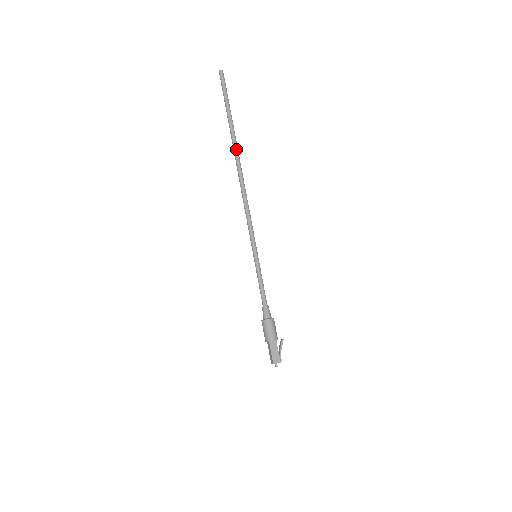
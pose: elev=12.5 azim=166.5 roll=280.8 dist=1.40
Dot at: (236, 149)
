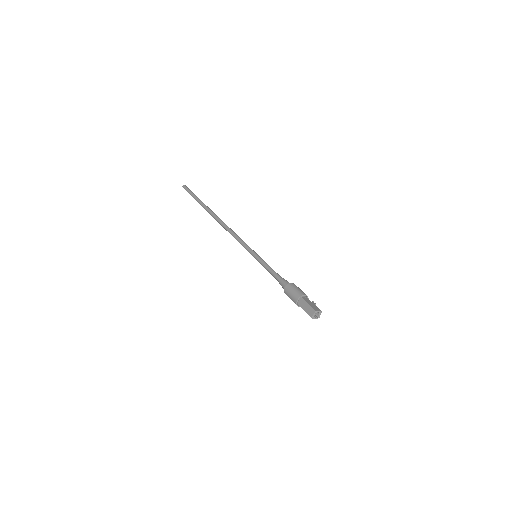
Dot at: (211, 211)
